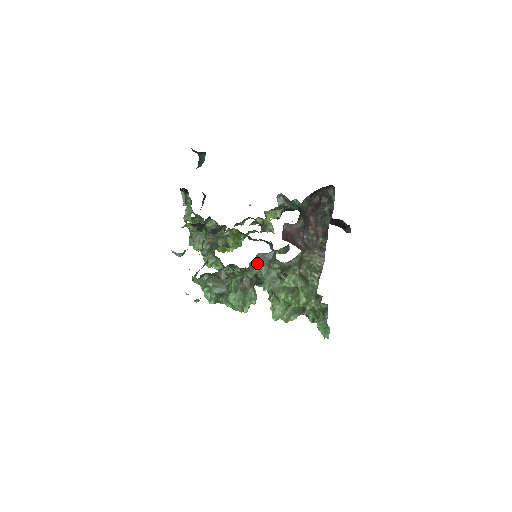
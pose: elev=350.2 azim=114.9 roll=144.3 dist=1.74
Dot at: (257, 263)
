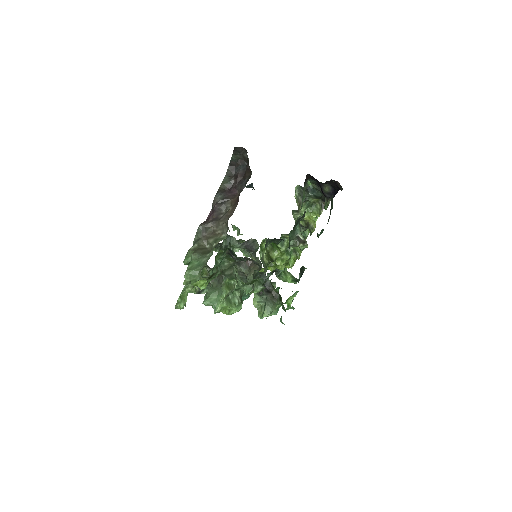
Dot at: occluded
